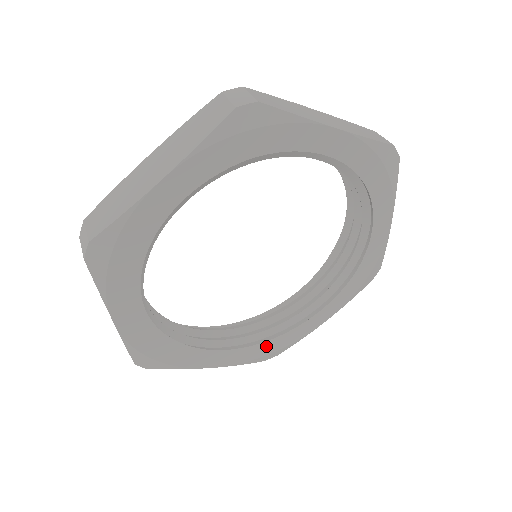
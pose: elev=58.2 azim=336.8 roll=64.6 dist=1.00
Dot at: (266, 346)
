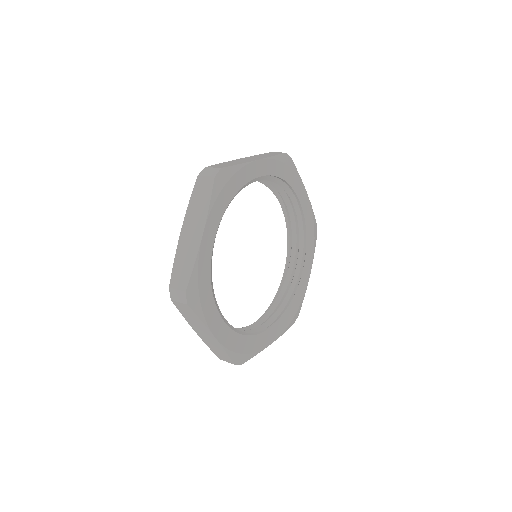
Dot at: (309, 238)
